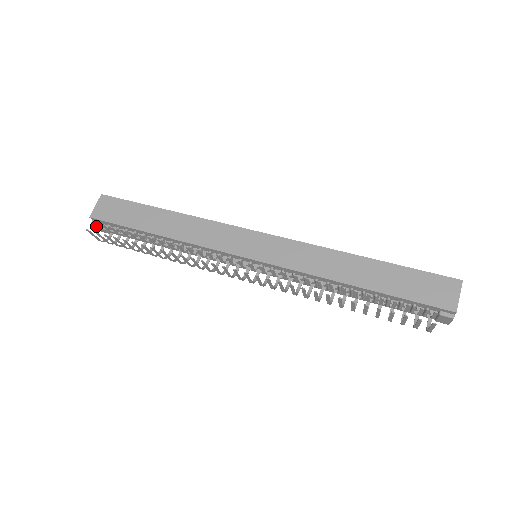
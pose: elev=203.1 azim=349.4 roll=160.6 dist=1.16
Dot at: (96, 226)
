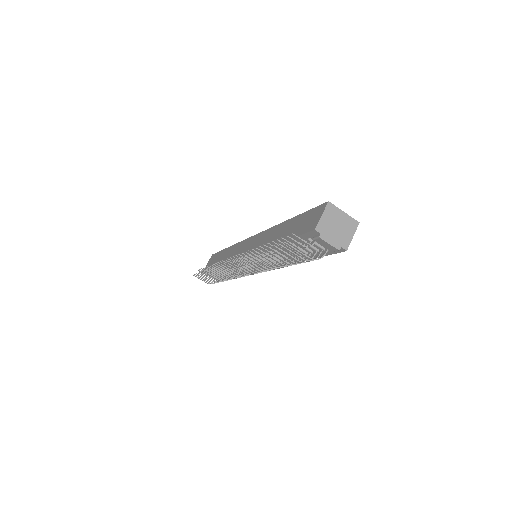
Dot at: occluded
